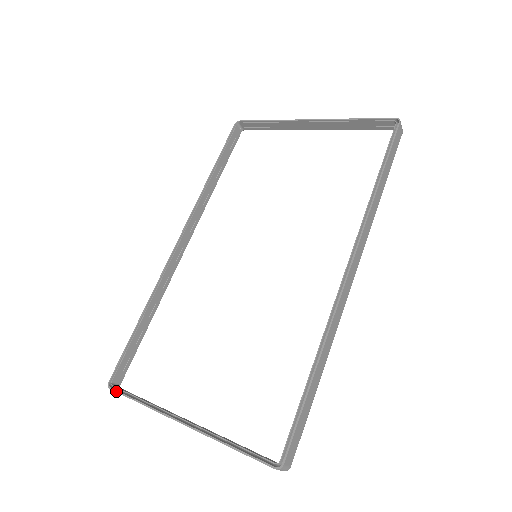
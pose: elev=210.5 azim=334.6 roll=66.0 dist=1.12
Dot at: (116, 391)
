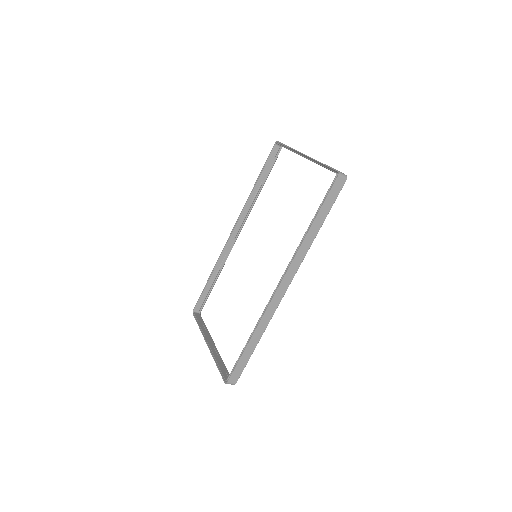
Dot at: (194, 316)
